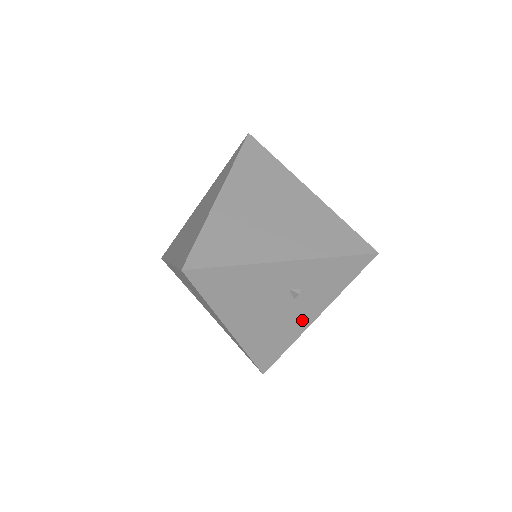
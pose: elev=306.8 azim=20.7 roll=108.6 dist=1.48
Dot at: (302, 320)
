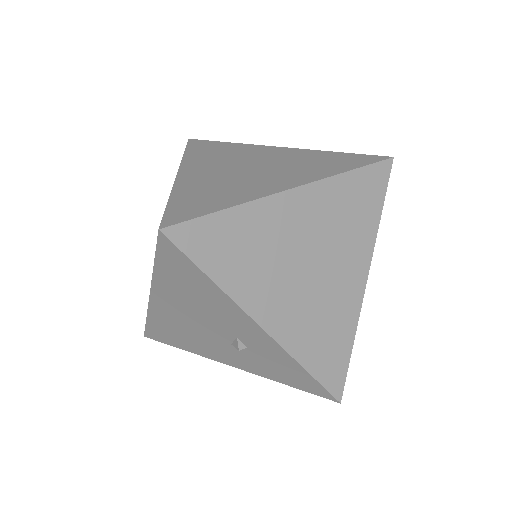
Dot at: (219, 355)
